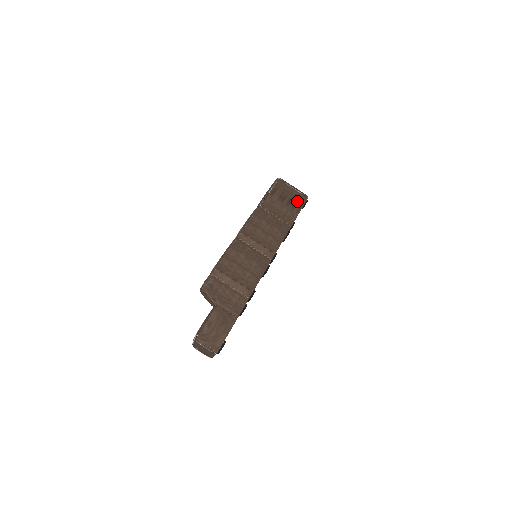
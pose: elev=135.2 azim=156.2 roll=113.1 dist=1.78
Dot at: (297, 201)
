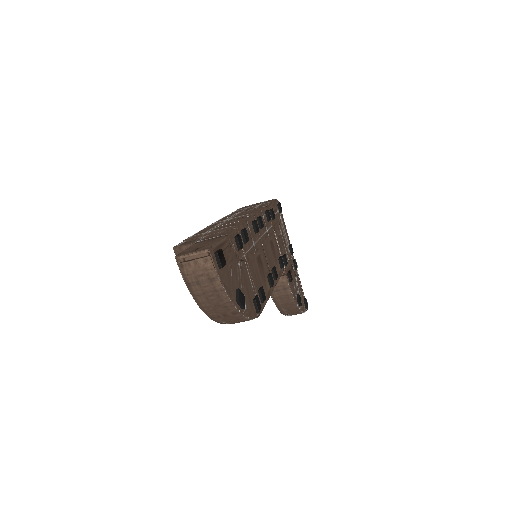
Dot at: (265, 202)
